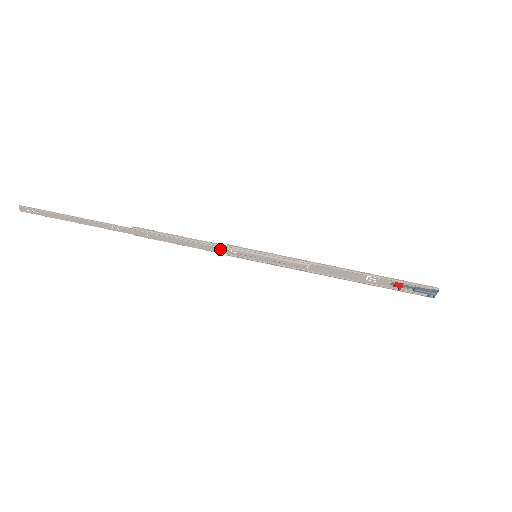
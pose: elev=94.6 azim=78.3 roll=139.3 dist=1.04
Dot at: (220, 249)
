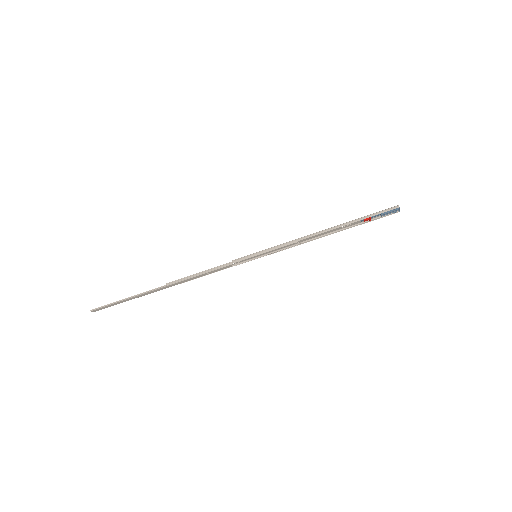
Dot at: (229, 266)
